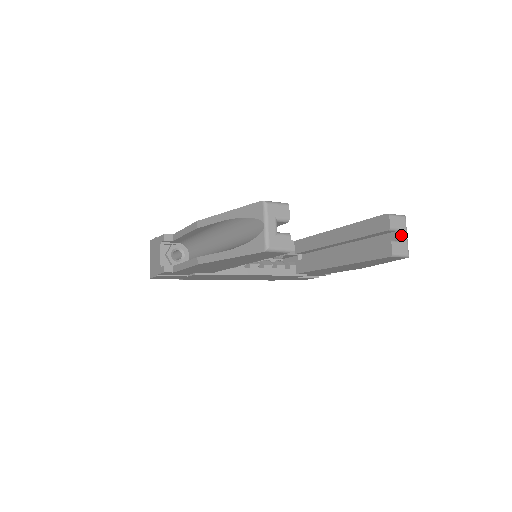
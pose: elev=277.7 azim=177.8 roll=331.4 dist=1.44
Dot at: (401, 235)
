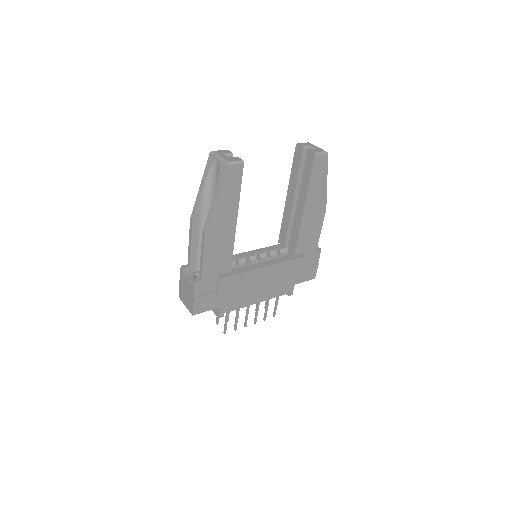
Dot at: (313, 147)
